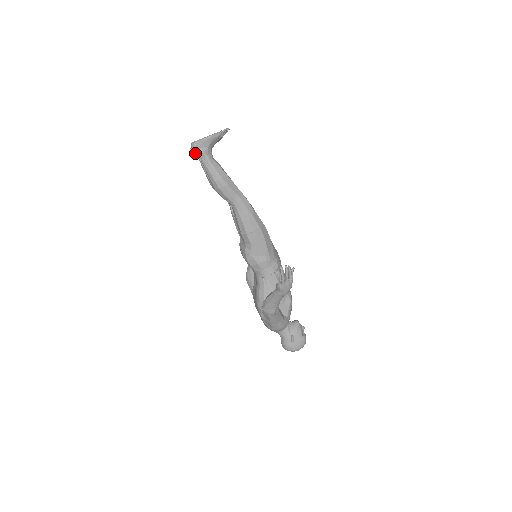
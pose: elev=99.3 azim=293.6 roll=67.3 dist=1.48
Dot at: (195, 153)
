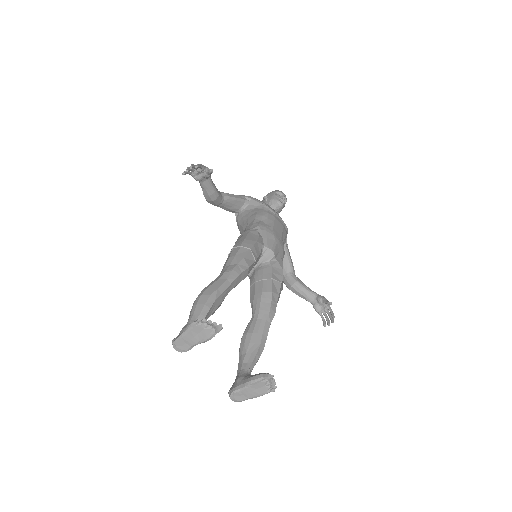
Dot at: occluded
